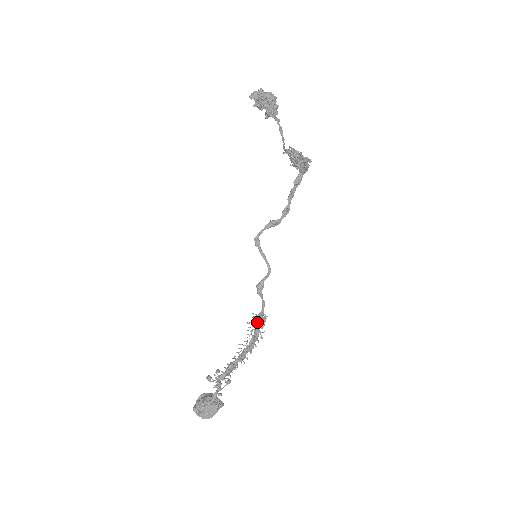
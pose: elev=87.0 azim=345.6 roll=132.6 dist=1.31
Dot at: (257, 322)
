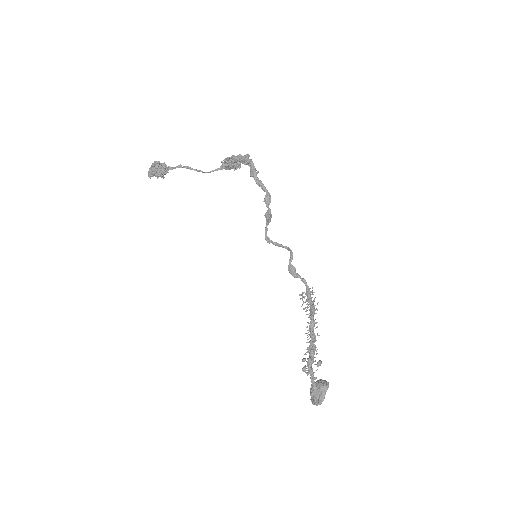
Dot at: (308, 299)
